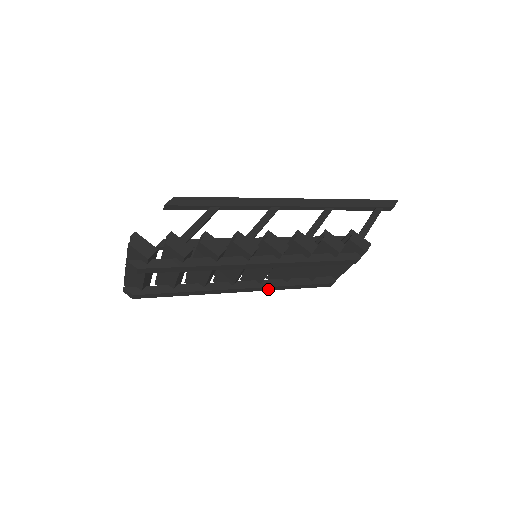
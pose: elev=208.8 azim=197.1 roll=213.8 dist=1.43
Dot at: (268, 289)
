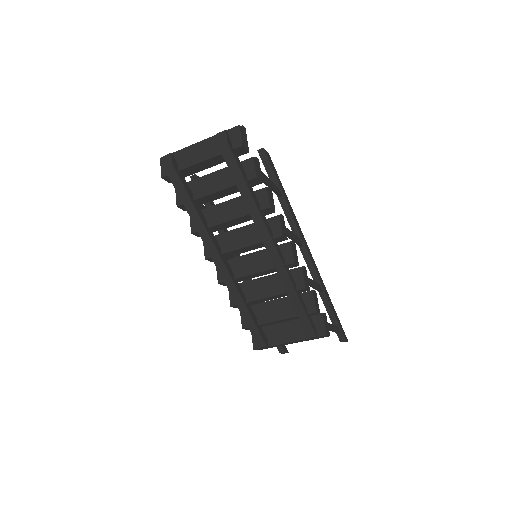
Dot at: (232, 290)
